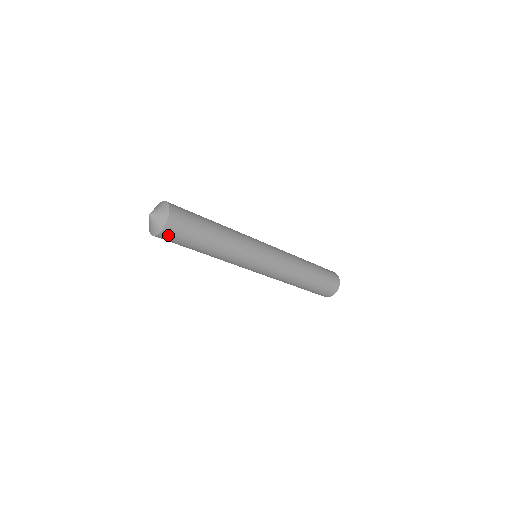
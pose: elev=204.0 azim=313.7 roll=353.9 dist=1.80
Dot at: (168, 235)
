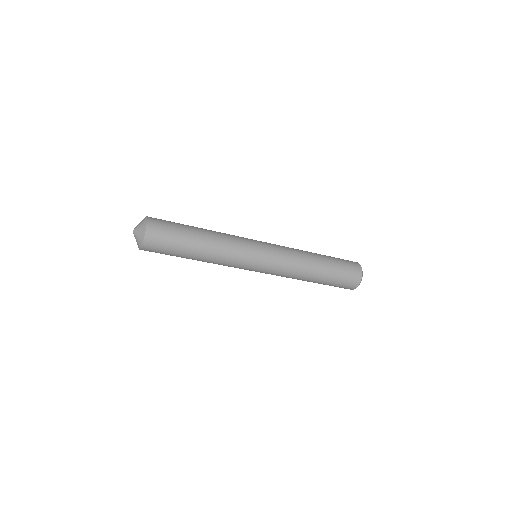
Dot at: (149, 249)
